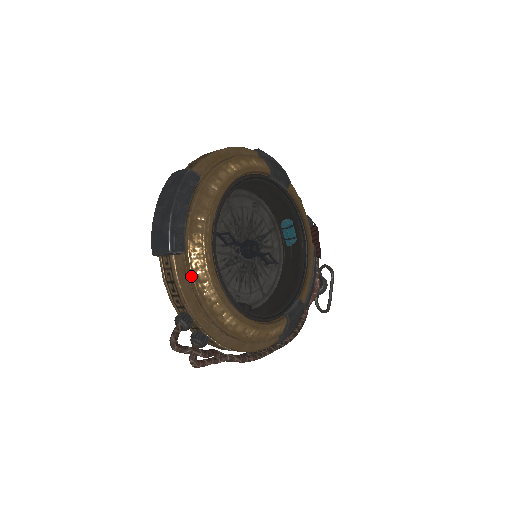
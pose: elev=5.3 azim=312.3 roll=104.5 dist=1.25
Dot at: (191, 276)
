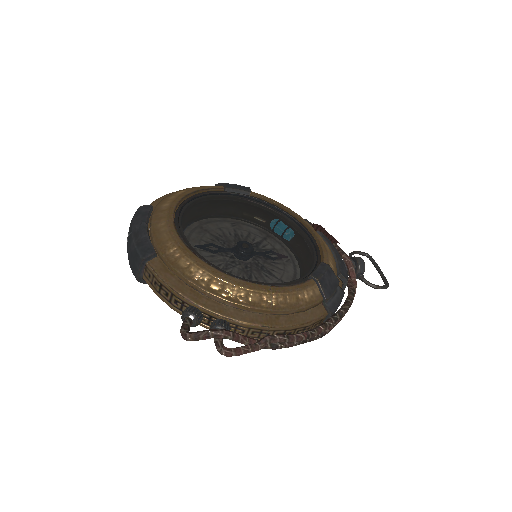
Dot at: (172, 269)
